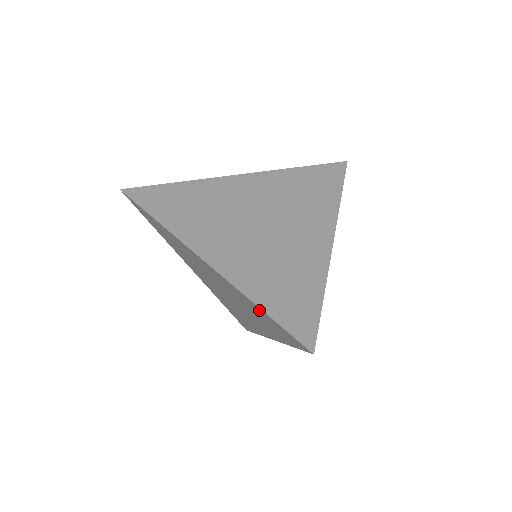
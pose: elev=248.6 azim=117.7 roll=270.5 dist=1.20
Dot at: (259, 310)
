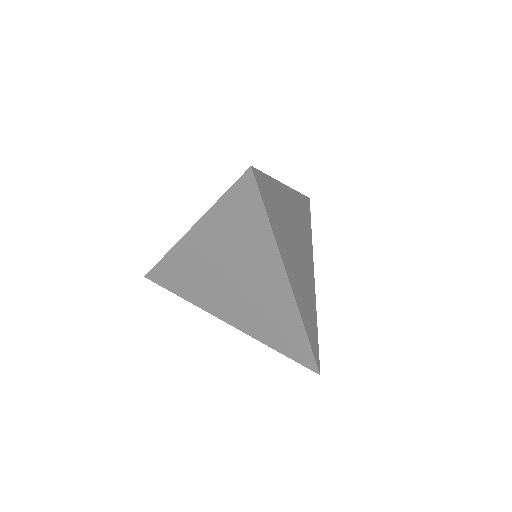
Dot at: occluded
